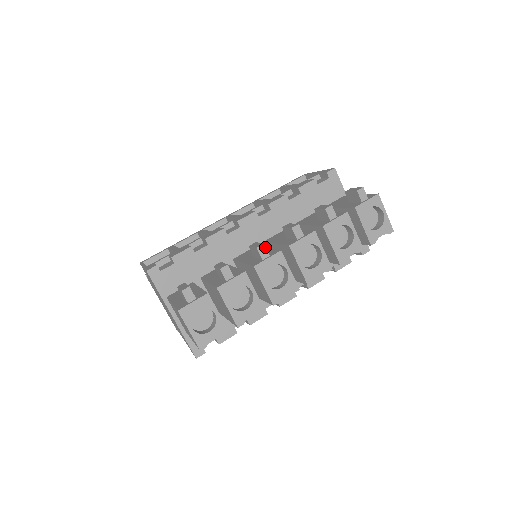
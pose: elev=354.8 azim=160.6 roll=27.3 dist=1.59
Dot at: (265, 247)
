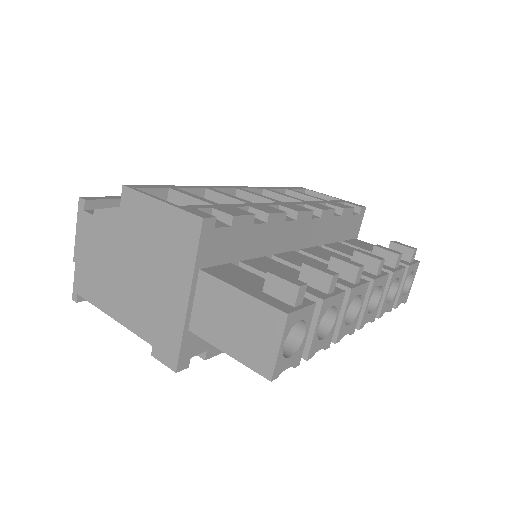
Dot at: occluded
